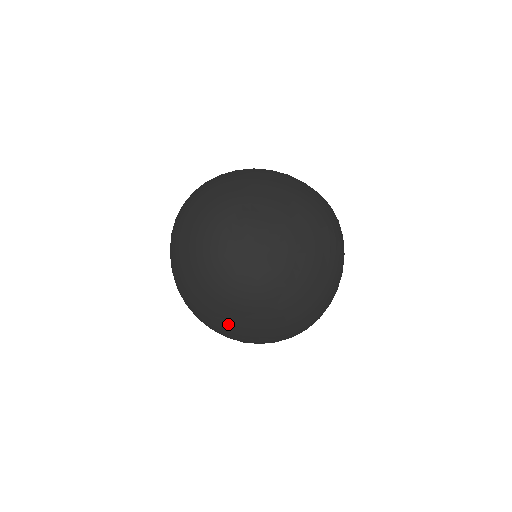
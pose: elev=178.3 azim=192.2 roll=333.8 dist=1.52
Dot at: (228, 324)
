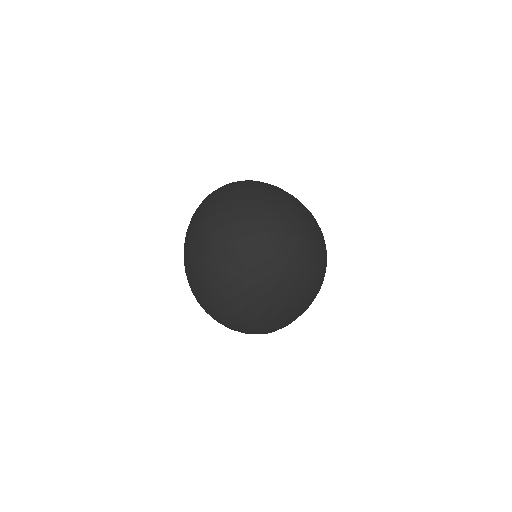
Dot at: (289, 302)
